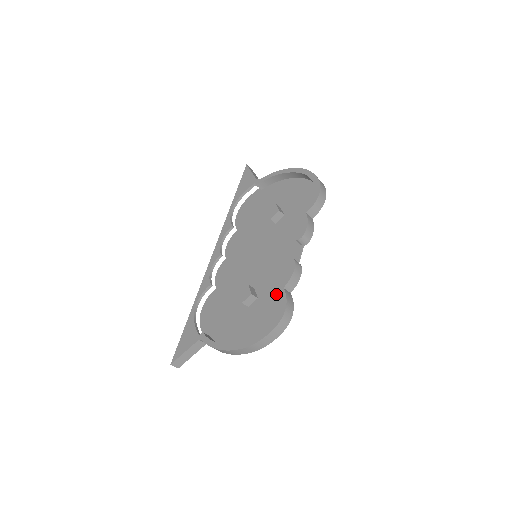
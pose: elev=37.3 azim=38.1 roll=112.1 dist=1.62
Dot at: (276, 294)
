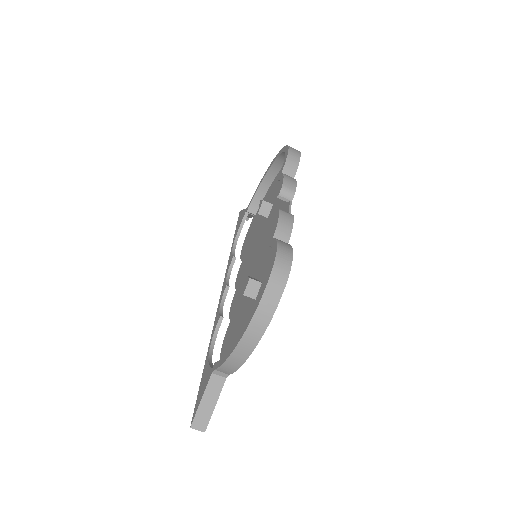
Dot at: occluded
